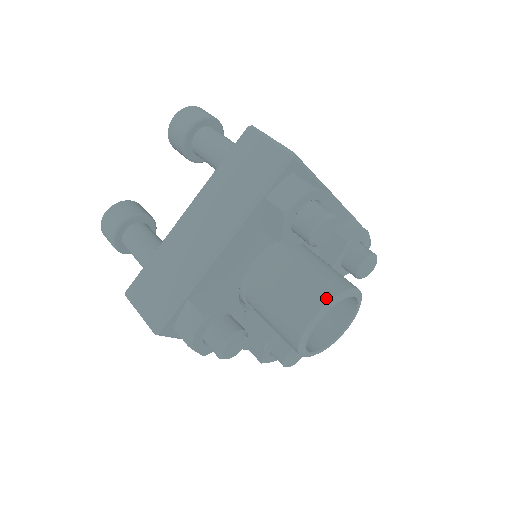
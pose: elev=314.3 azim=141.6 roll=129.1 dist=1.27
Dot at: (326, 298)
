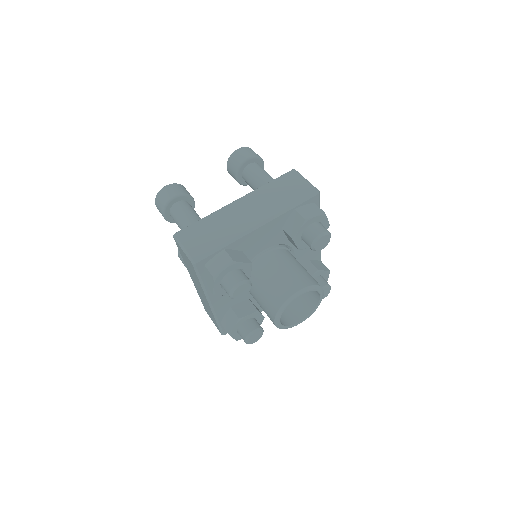
Dot at: (274, 313)
